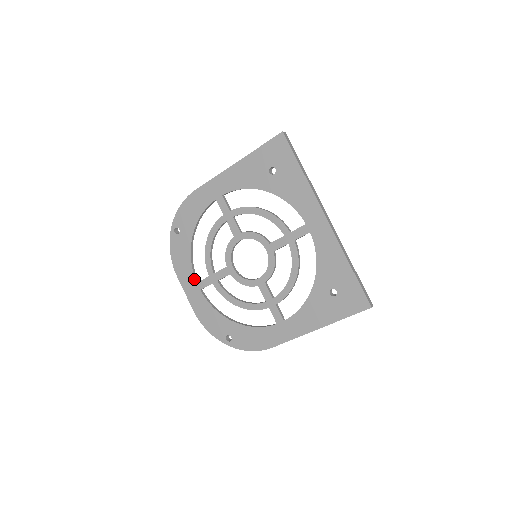
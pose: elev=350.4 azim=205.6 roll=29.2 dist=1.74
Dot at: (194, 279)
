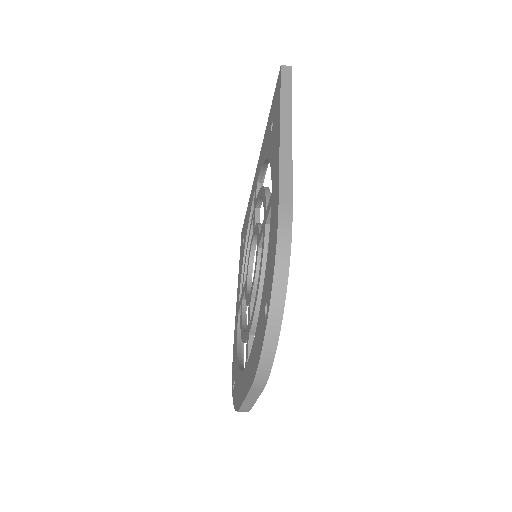
Dot at: (244, 372)
